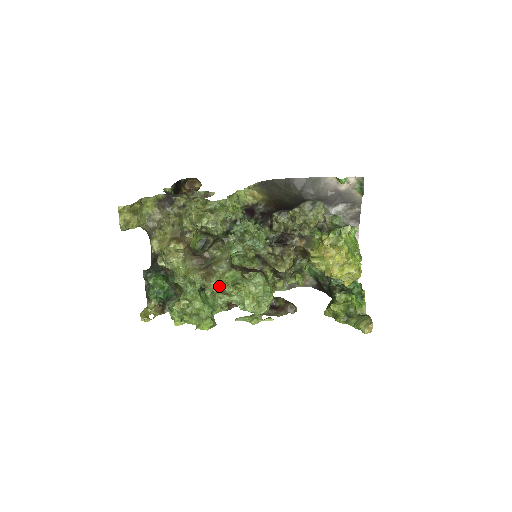
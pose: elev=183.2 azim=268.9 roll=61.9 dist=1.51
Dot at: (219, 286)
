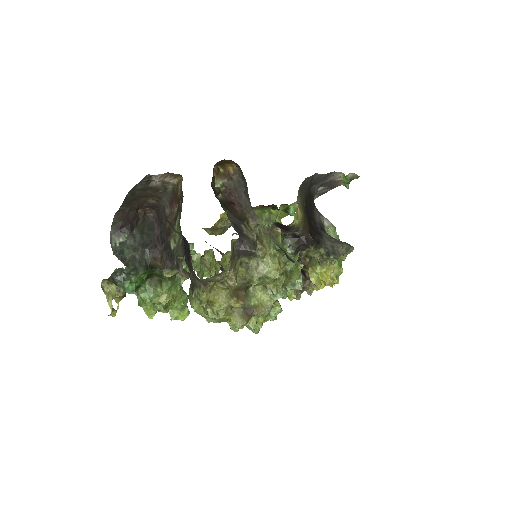
Dot at: (253, 330)
